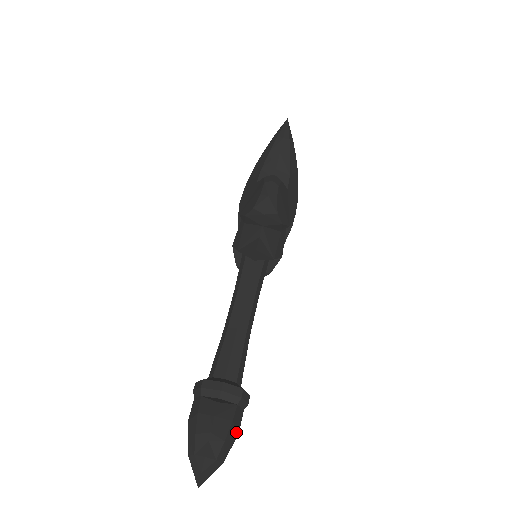
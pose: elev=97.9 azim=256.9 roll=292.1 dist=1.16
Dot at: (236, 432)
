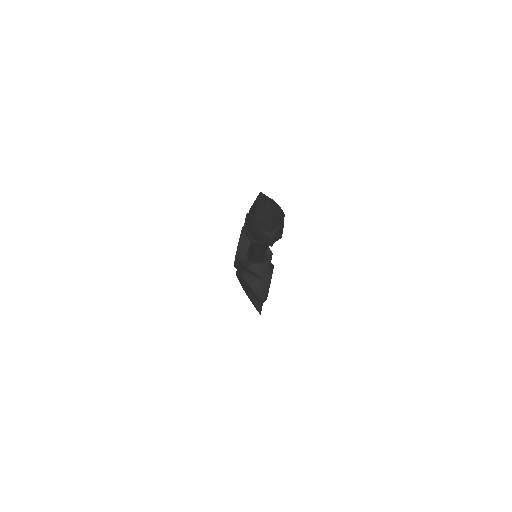
Dot at: occluded
